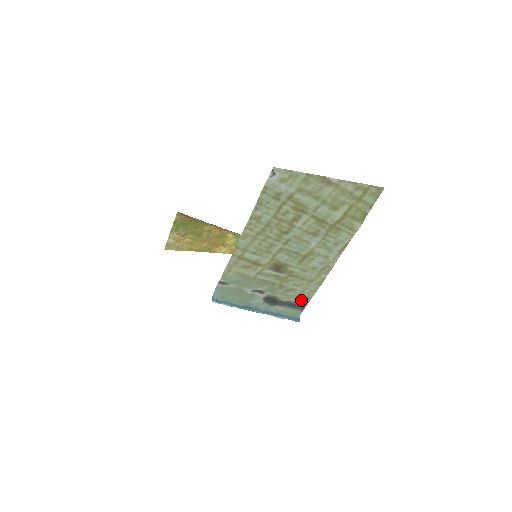
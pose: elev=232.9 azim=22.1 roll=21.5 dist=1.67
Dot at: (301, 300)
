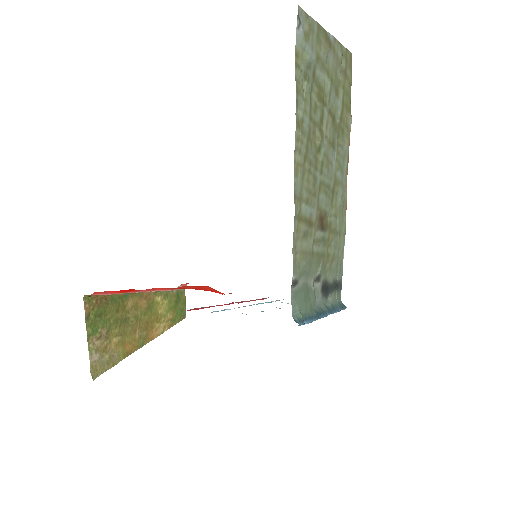
Dot at: (339, 272)
